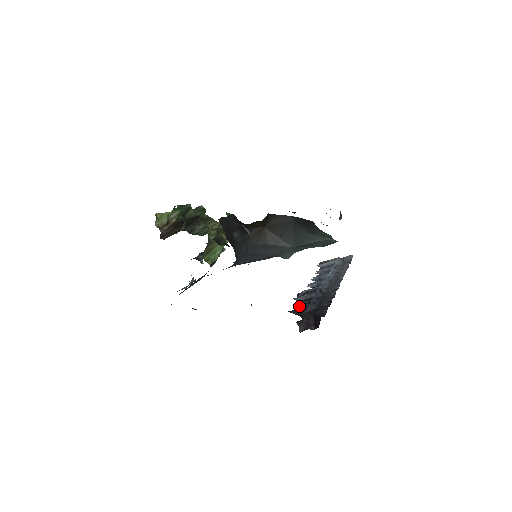
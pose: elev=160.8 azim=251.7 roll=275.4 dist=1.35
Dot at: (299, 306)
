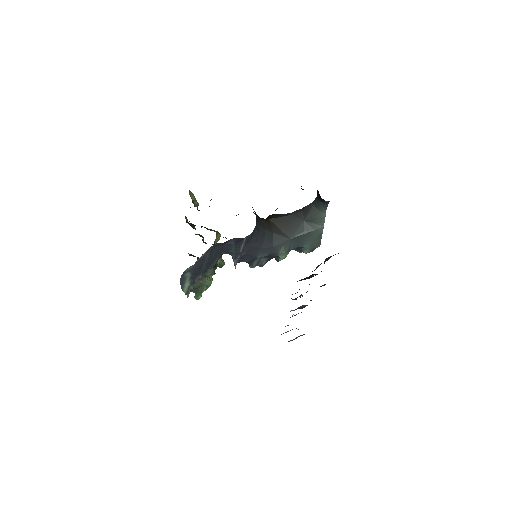
Dot at: occluded
